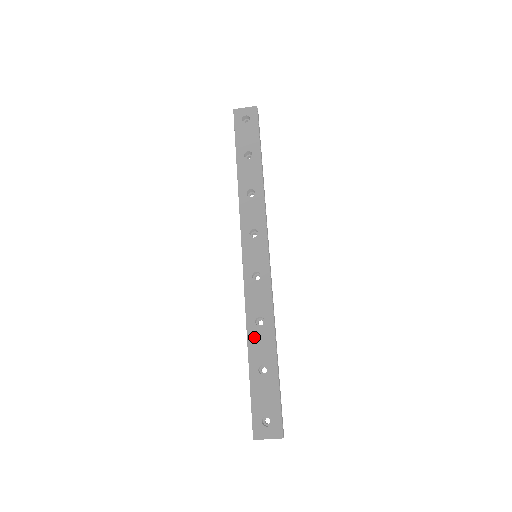
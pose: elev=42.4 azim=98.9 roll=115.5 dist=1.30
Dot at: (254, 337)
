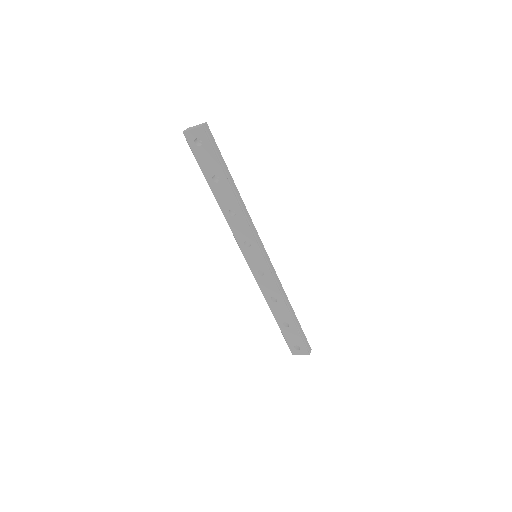
Dot at: (274, 308)
